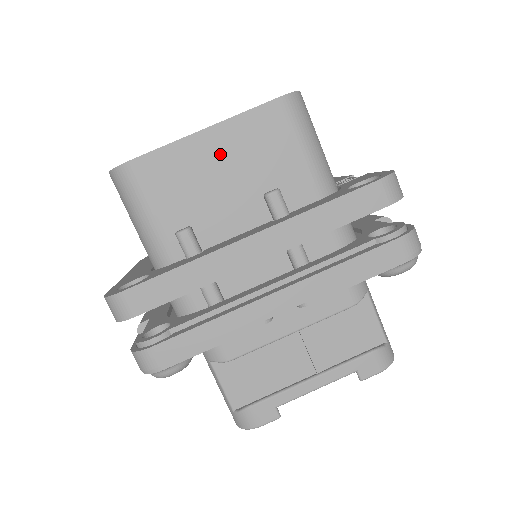
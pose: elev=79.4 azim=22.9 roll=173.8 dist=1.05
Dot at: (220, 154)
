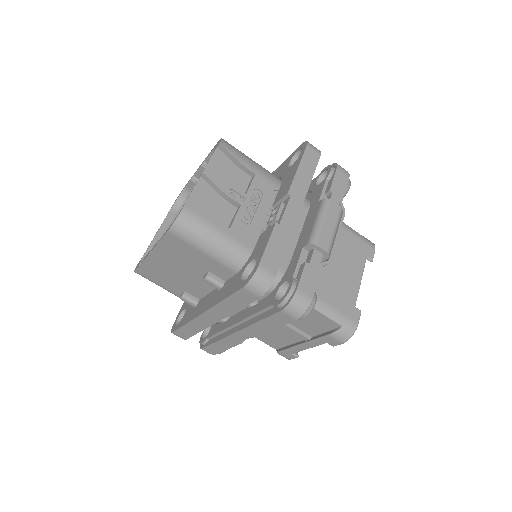
Dot at: (167, 262)
